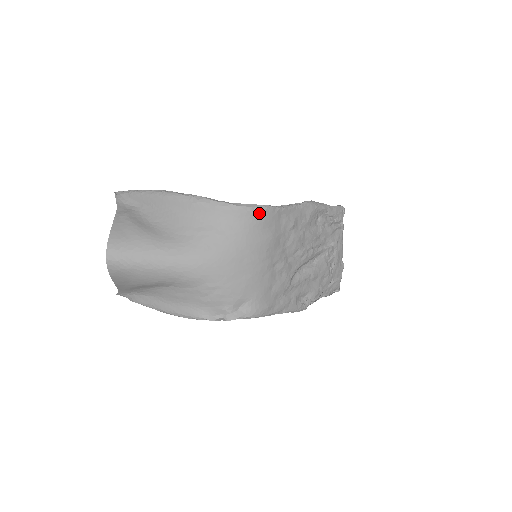
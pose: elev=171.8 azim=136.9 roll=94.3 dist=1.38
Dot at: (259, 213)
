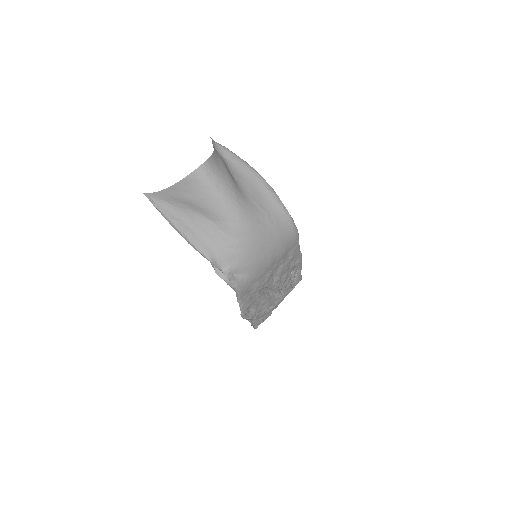
Dot at: (294, 232)
